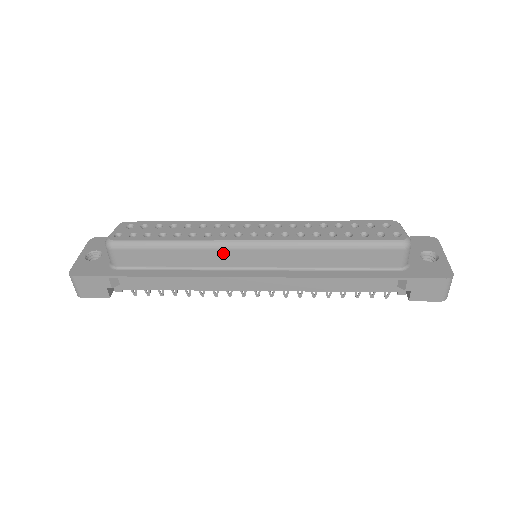
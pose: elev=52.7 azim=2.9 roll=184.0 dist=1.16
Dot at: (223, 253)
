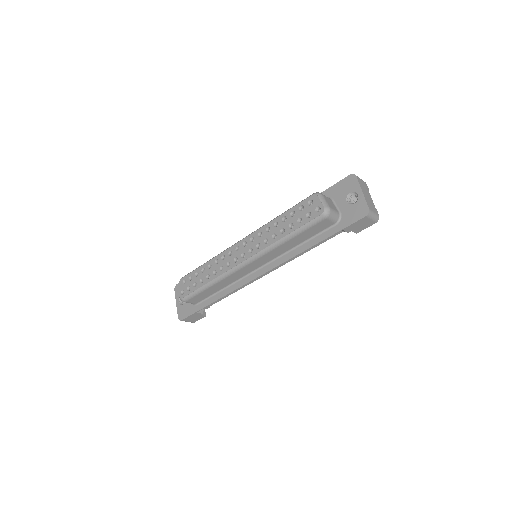
Dot at: (236, 274)
